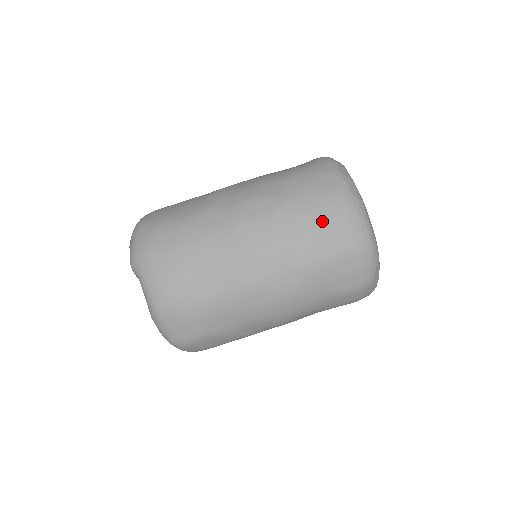
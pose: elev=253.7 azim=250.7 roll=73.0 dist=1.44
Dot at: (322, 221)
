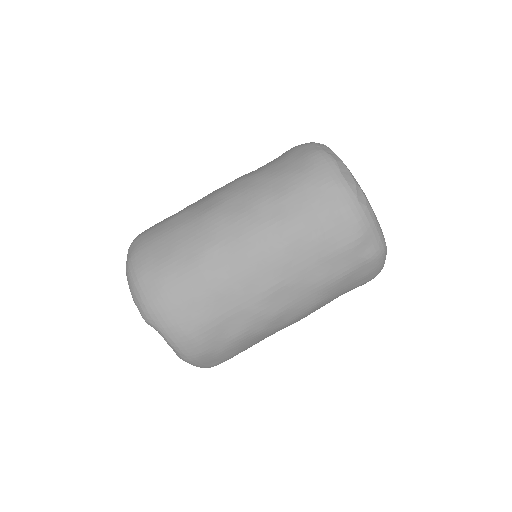
Dot at: (337, 242)
